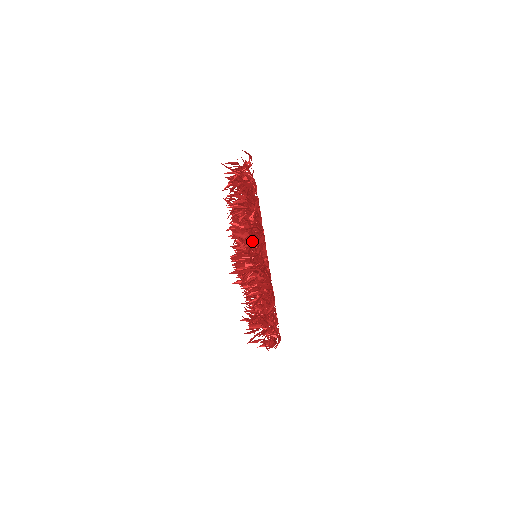
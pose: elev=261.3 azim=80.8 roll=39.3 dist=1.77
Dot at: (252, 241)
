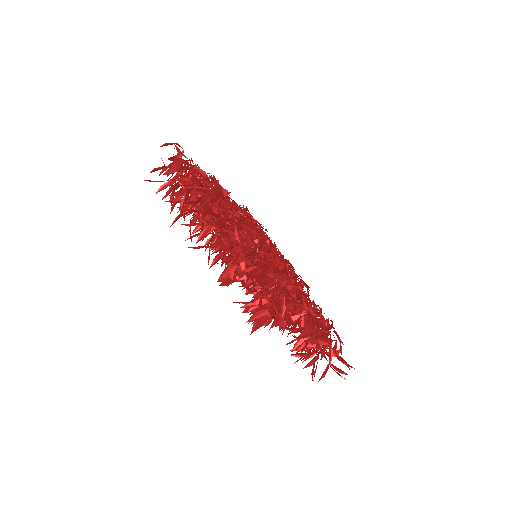
Dot at: occluded
